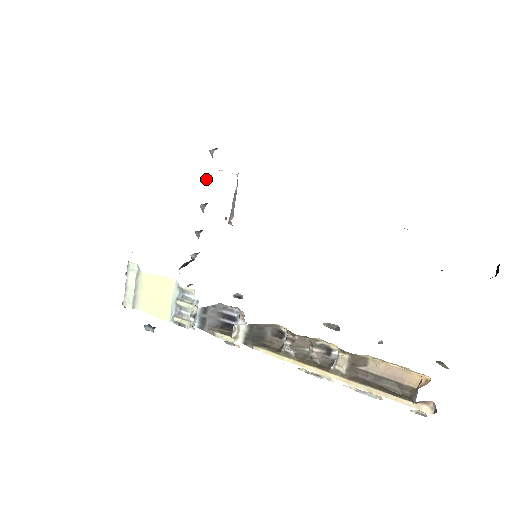
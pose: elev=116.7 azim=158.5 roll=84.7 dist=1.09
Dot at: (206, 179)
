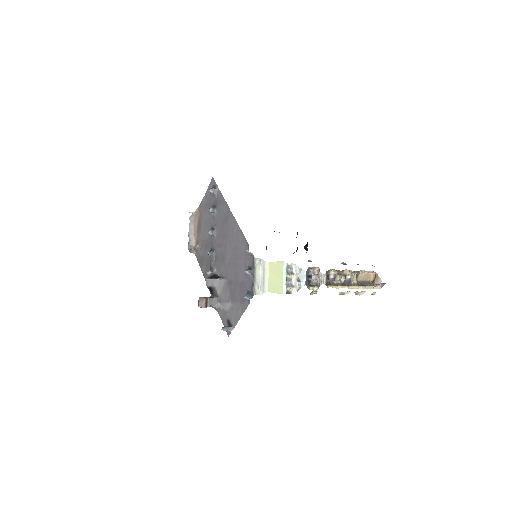
Dot at: (213, 210)
